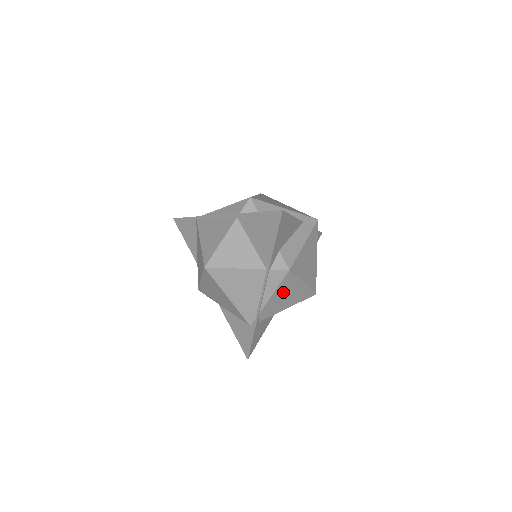
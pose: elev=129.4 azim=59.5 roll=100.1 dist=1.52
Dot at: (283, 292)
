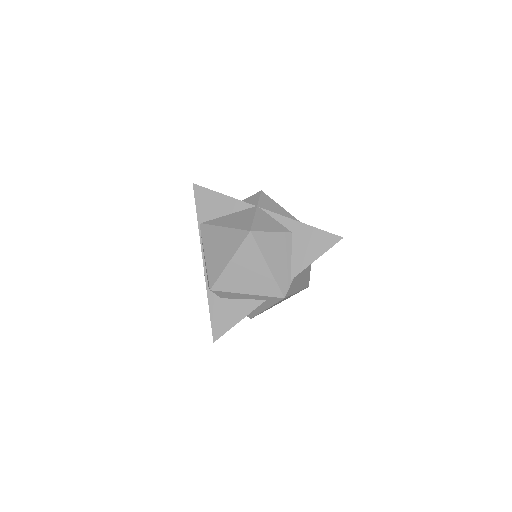
Dot at: occluded
